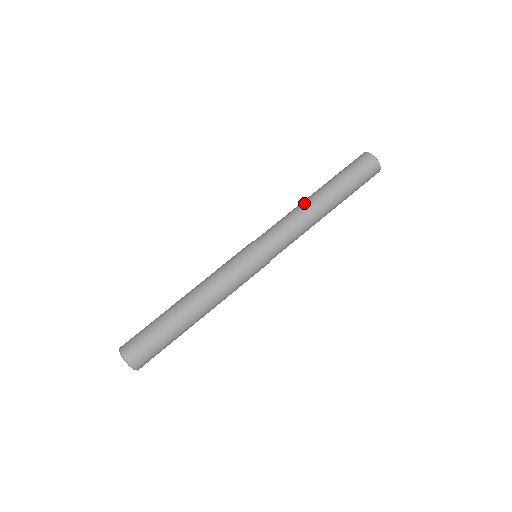
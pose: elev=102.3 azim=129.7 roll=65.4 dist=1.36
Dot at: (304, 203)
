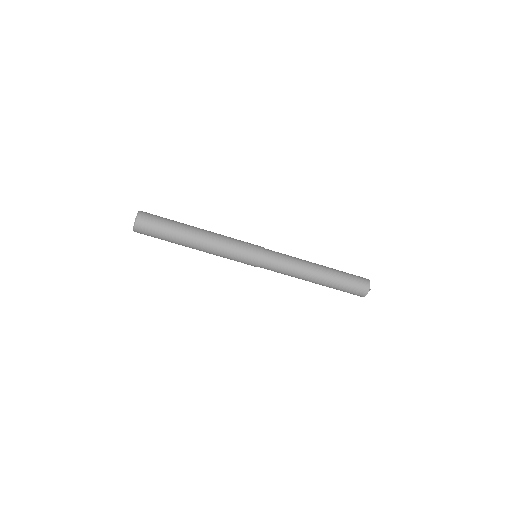
Dot at: (309, 272)
